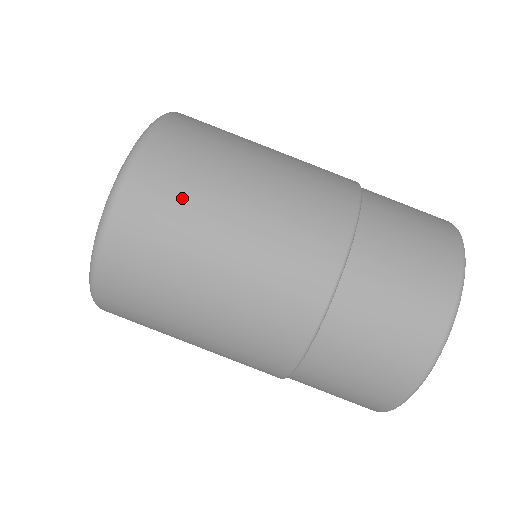
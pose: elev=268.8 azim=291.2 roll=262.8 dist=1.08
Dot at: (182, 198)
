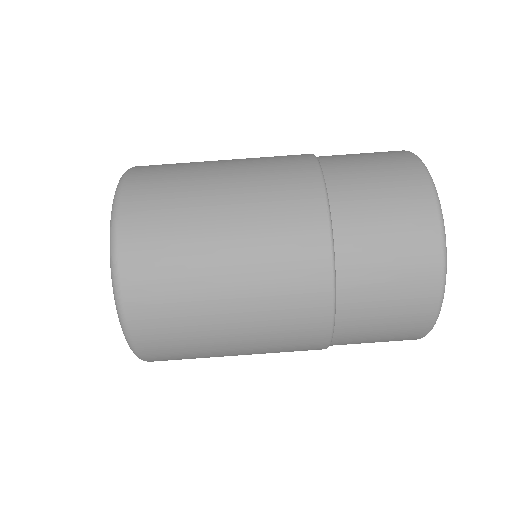
Dot at: (180, 321)
